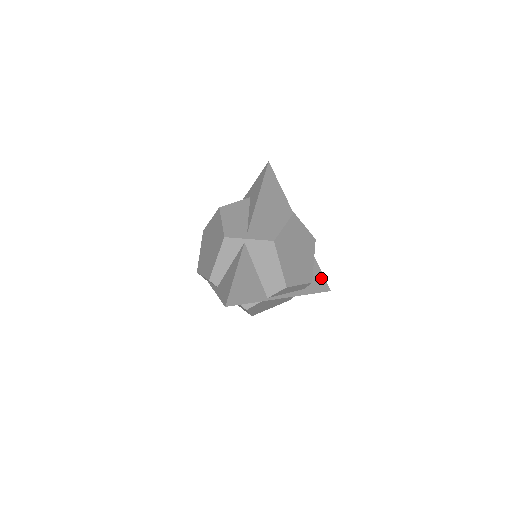
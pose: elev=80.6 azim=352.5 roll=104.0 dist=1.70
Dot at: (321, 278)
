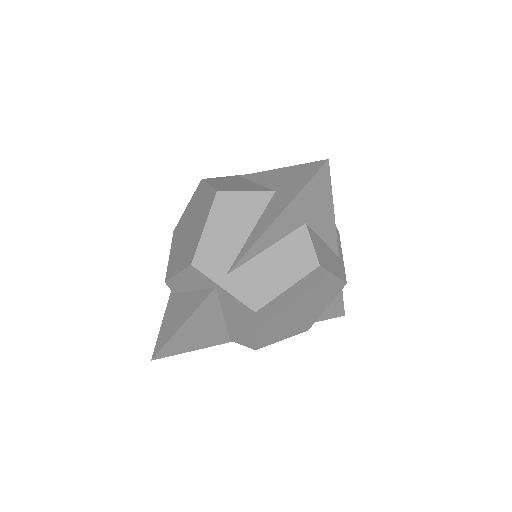
Dot at: (338, 304)
